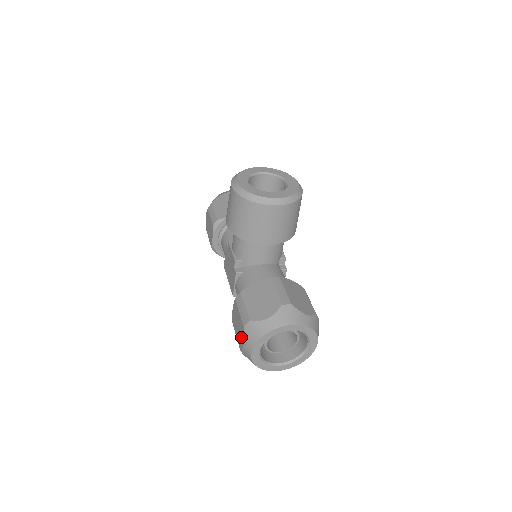
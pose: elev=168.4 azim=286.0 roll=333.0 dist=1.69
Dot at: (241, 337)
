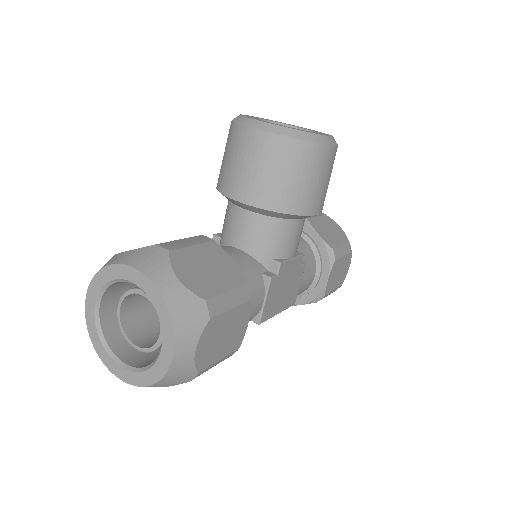
Dot at: occluded
